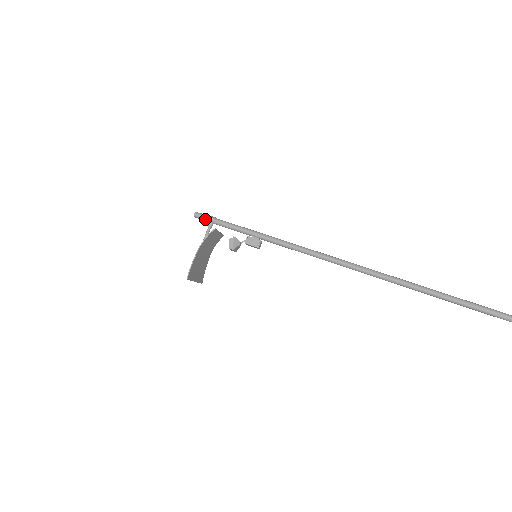
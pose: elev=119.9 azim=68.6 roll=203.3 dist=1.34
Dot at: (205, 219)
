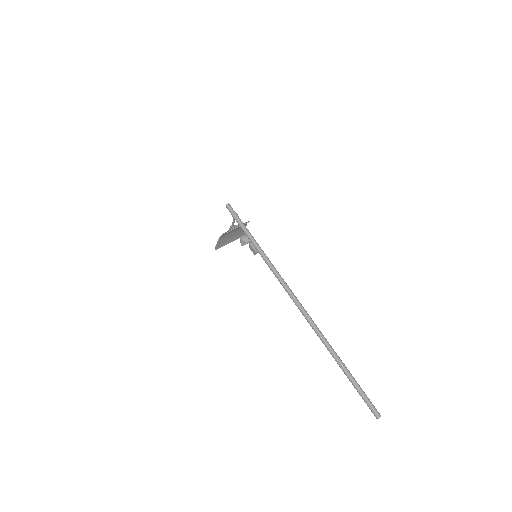
Dot at: (231, 213)
